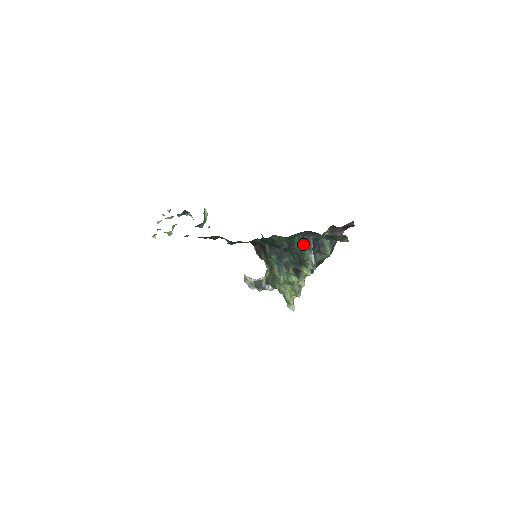
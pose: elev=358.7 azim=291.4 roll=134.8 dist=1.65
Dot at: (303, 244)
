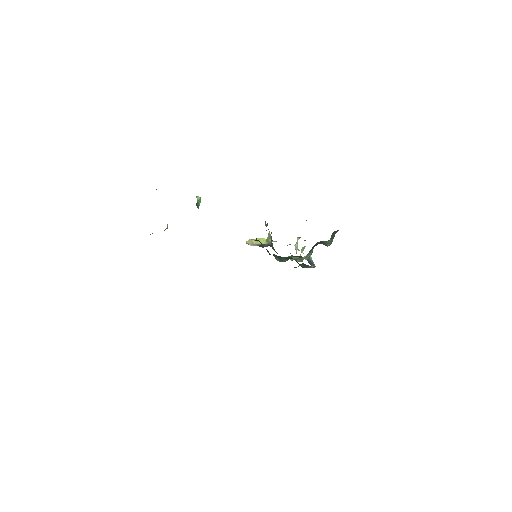
Dot at: (302, 265)
